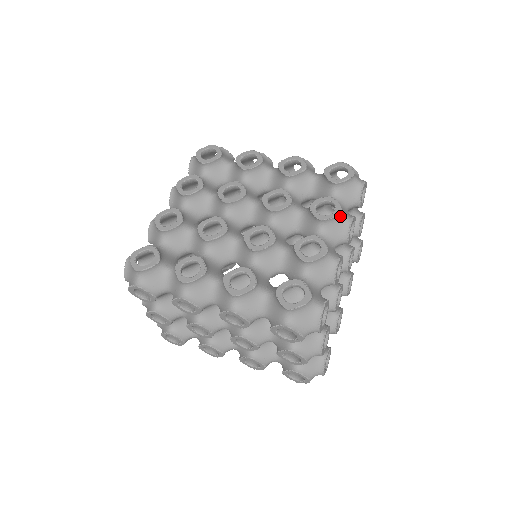
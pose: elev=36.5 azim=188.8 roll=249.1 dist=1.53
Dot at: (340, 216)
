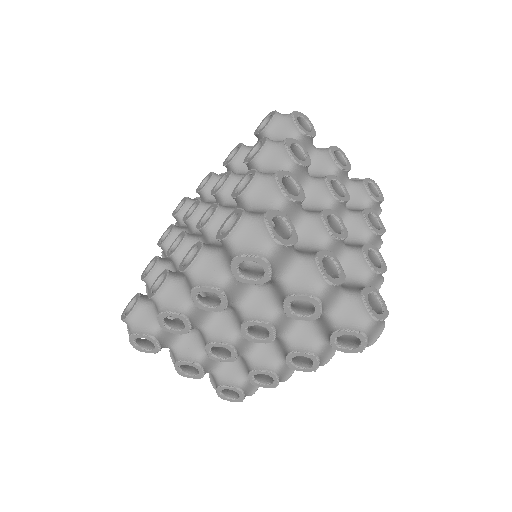
Dot at: (270, 145)
